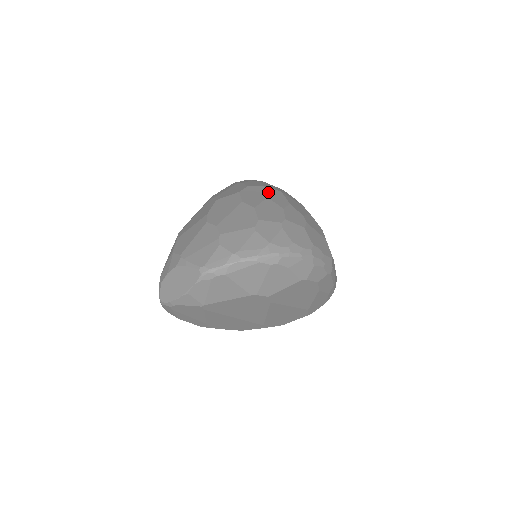
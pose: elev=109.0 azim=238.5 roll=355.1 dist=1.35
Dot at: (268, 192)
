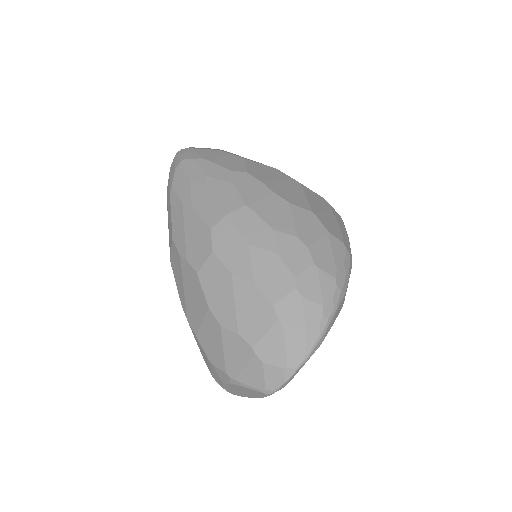
Dot at: (240, 228)
